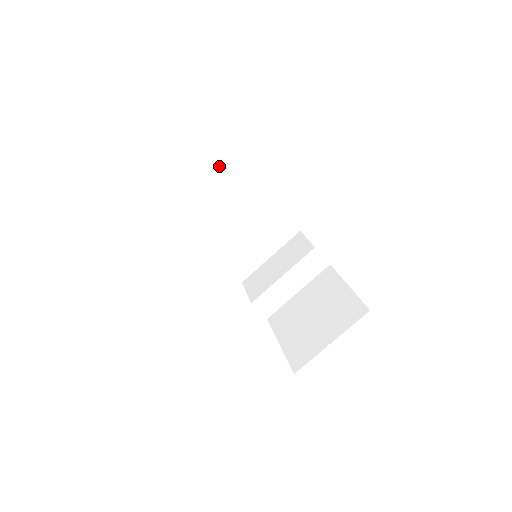
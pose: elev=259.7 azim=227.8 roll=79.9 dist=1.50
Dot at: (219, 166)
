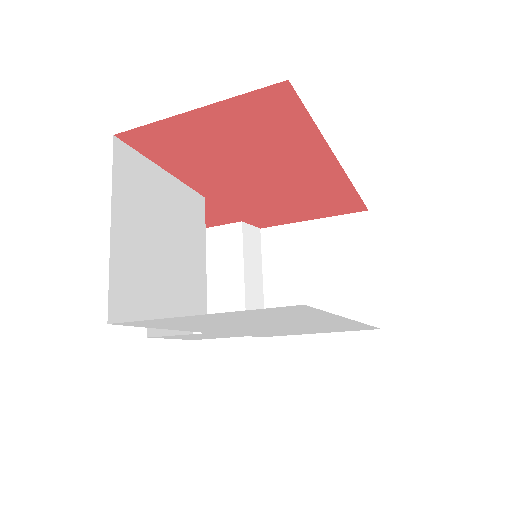
Dot at: (136, 178)
